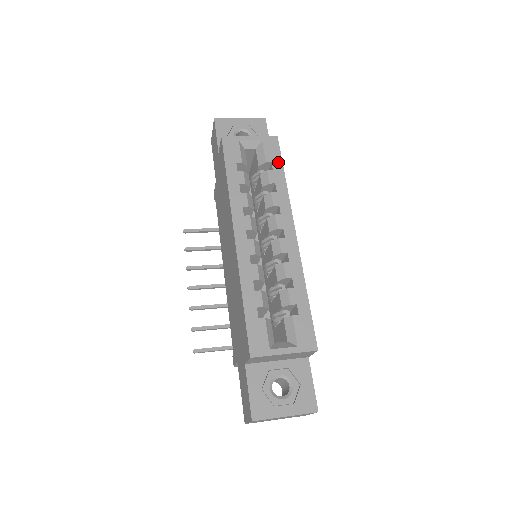
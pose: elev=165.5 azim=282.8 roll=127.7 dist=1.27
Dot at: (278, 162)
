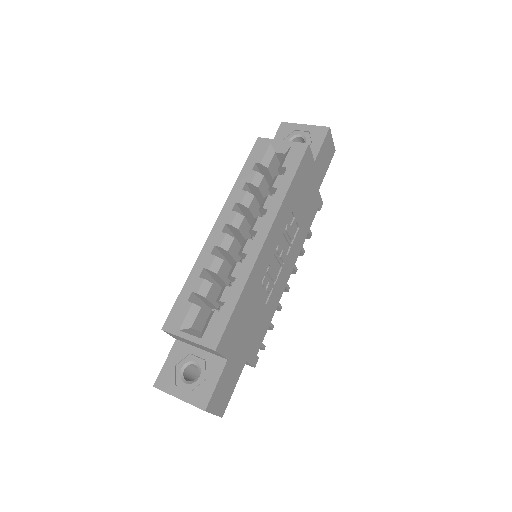
Dot at: (293, 168)
